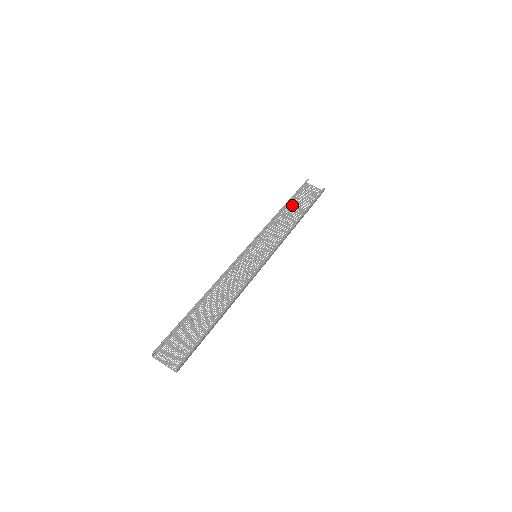
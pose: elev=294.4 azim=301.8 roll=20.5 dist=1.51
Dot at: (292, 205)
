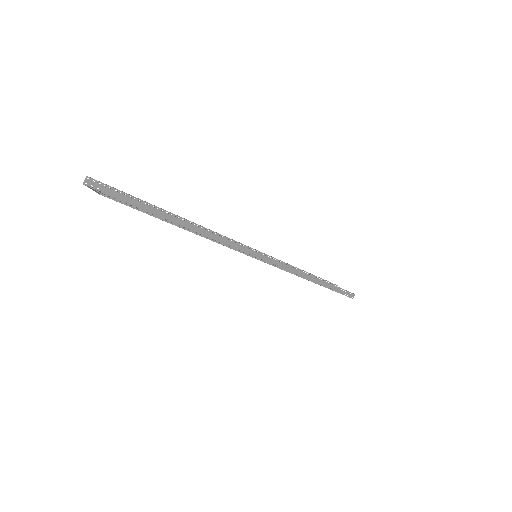
Dot at: occluded
